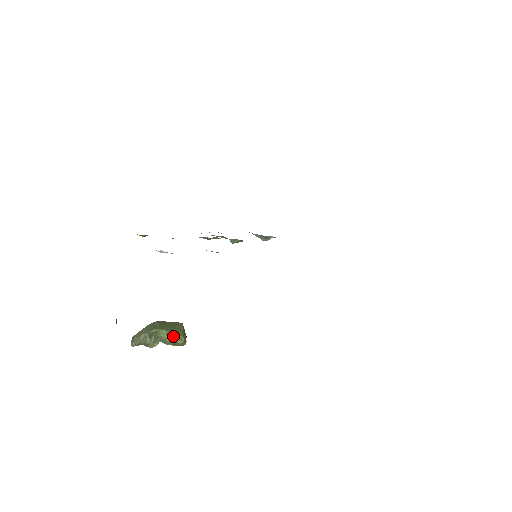
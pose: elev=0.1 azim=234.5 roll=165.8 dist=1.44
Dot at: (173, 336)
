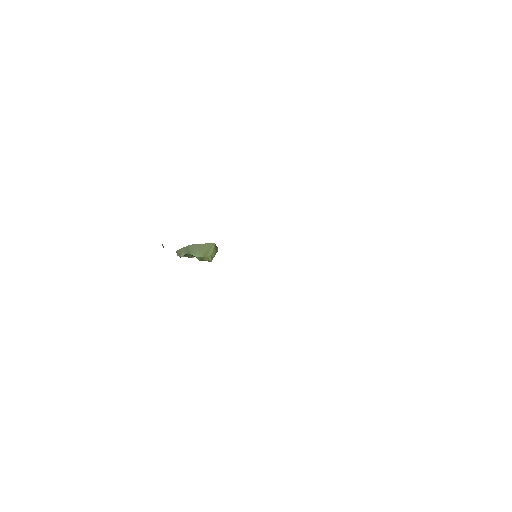
Dot at: (203, 258)
